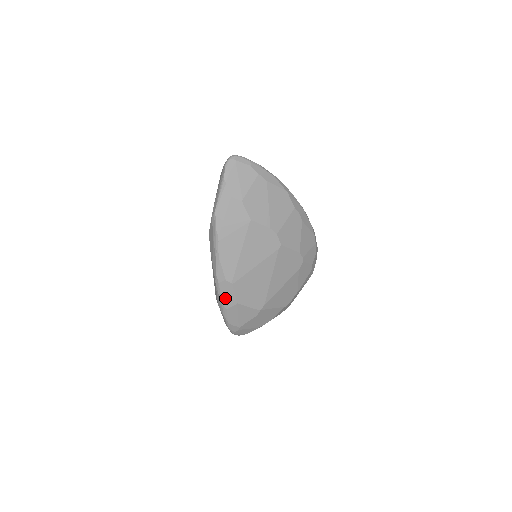
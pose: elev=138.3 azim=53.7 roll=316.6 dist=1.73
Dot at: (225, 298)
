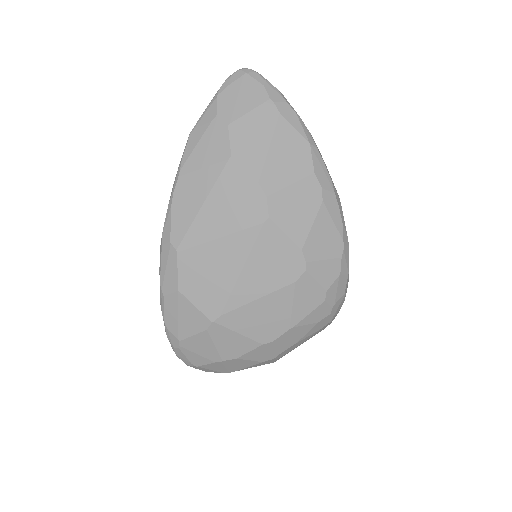
Dot at: (165, 275)
